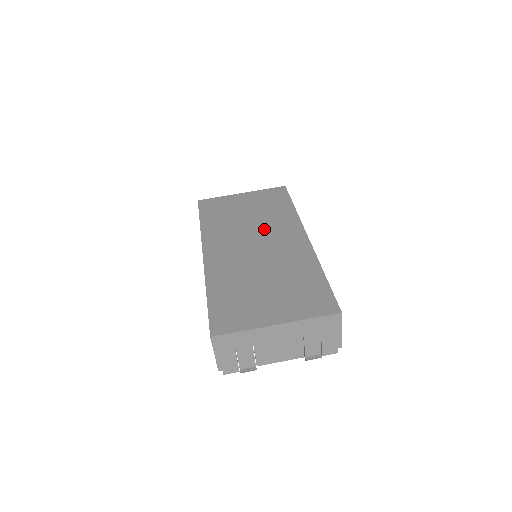
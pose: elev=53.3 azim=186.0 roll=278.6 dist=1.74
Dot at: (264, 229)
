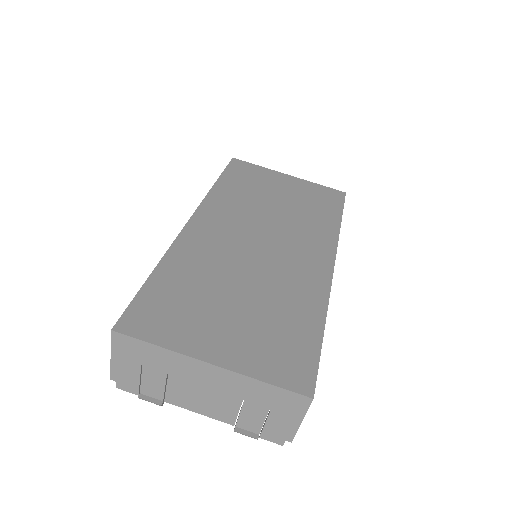
Dot at: (286, 228)
